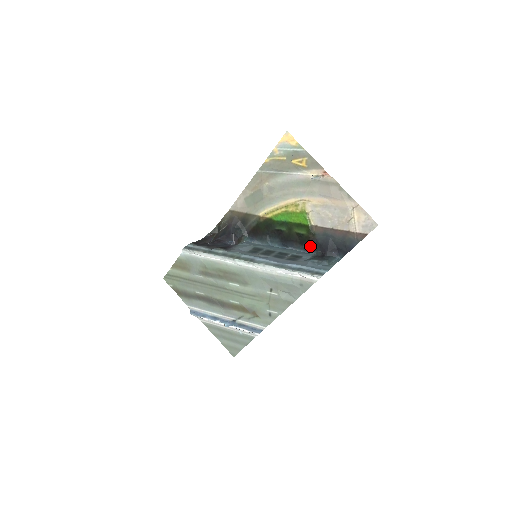
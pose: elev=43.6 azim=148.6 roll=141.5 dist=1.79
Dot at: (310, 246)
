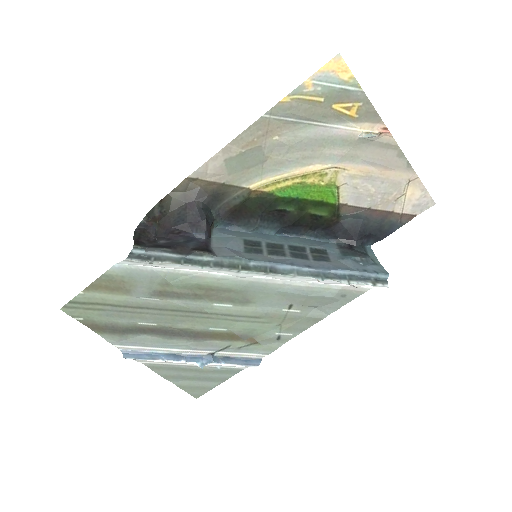
Dot at: (328, 232)
